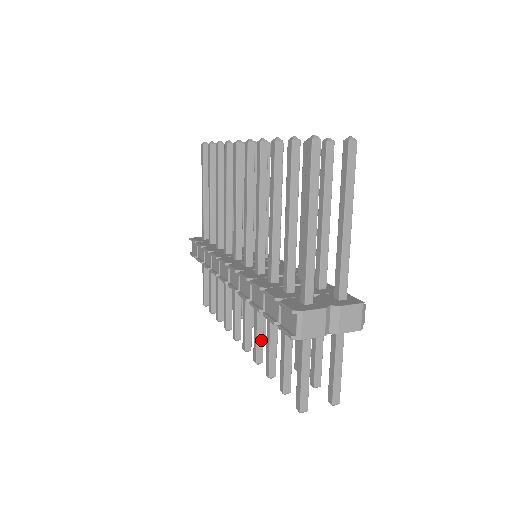
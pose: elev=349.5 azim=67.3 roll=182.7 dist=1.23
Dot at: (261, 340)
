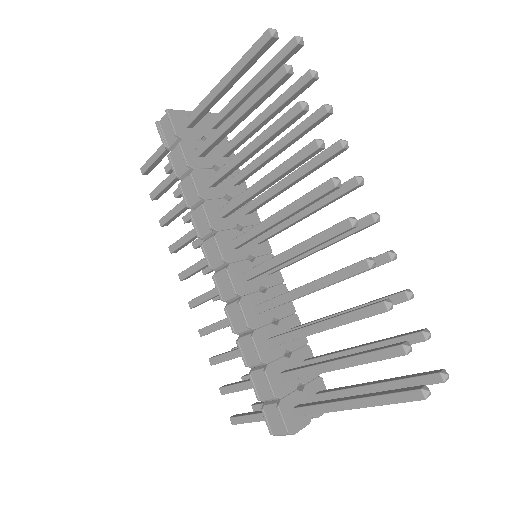
Dot at: occluded
